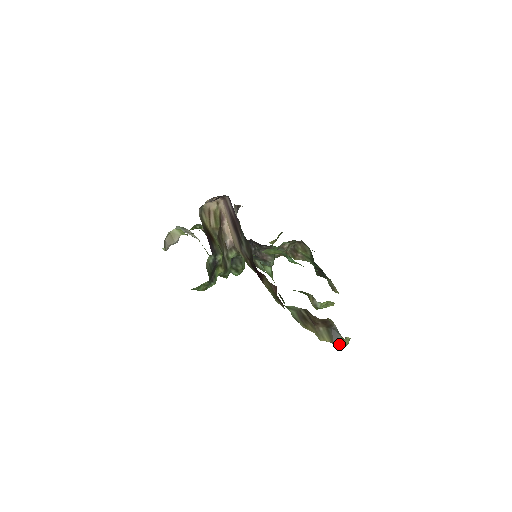
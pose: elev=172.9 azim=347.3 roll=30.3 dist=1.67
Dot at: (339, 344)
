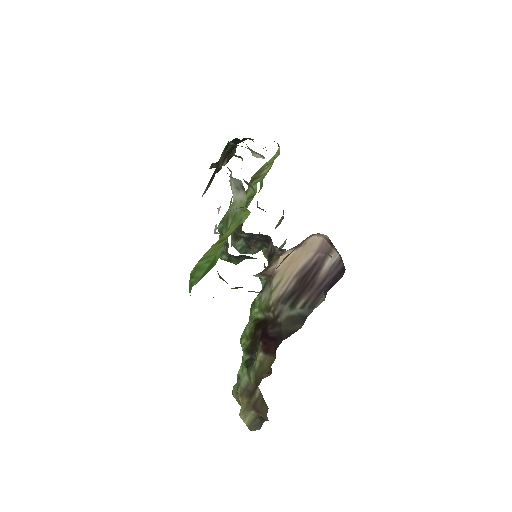
Dot at: (249, 429)
